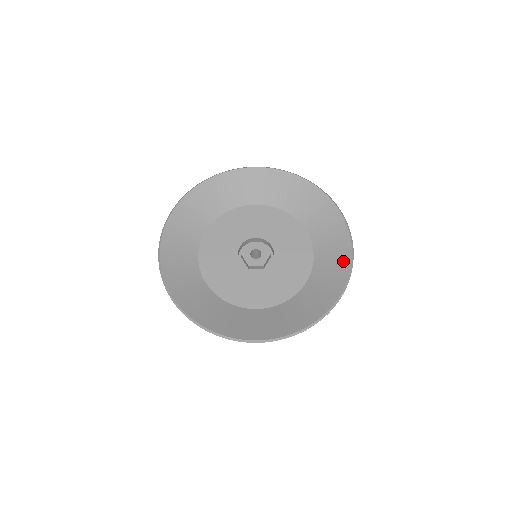
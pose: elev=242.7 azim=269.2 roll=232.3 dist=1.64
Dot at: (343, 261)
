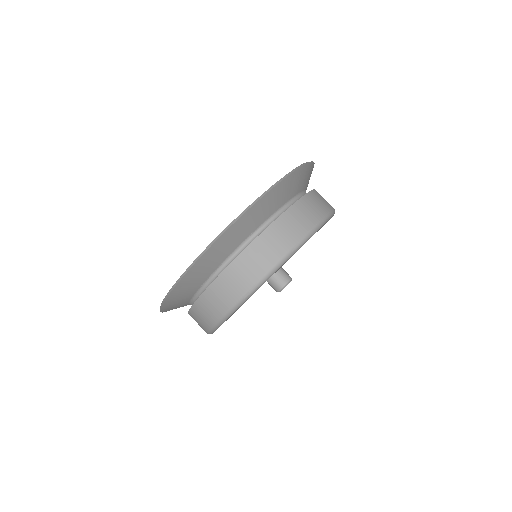
Dot at: occluded
